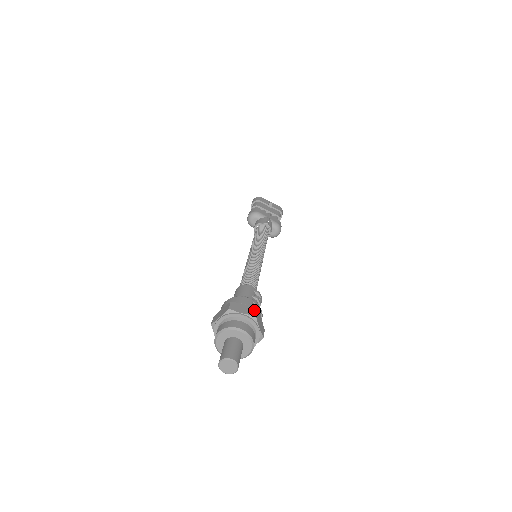
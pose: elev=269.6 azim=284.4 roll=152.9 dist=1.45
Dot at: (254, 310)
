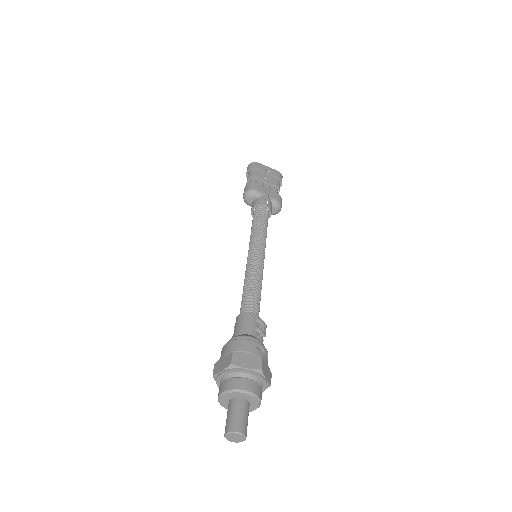
Dot at: (259, 361)
